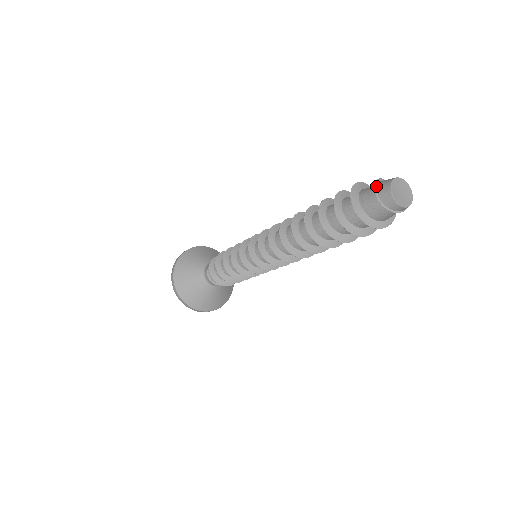
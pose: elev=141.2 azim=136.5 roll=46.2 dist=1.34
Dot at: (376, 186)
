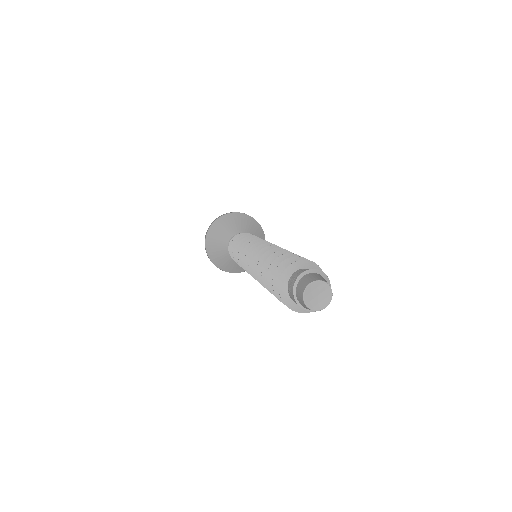
Dot at: (297, 283)
